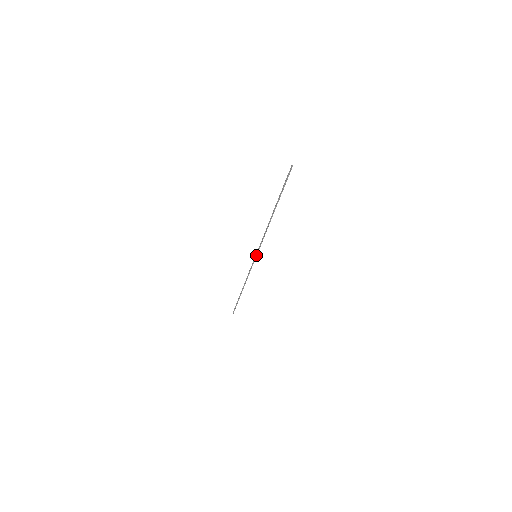
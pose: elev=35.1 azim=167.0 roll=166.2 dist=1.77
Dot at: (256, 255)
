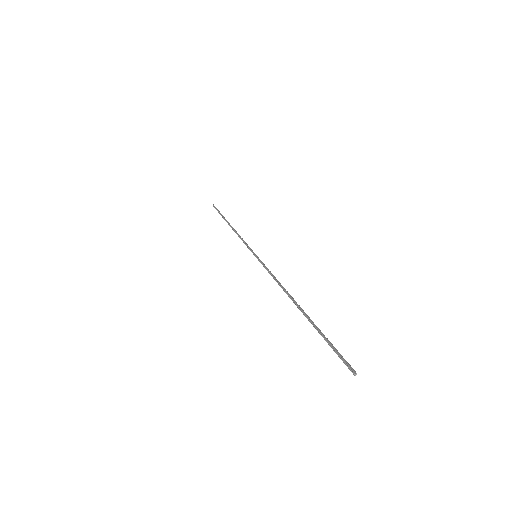
Dot at: (256, 257)
